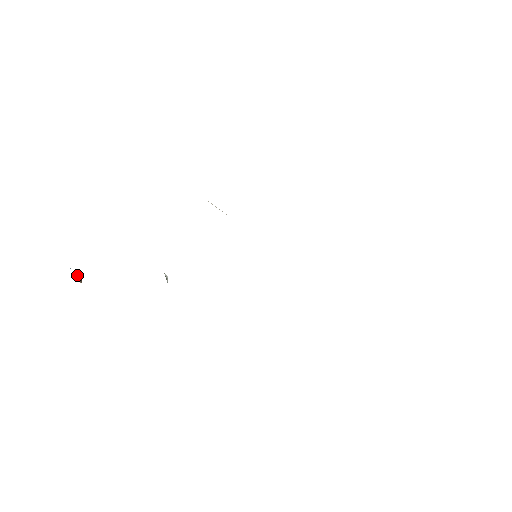
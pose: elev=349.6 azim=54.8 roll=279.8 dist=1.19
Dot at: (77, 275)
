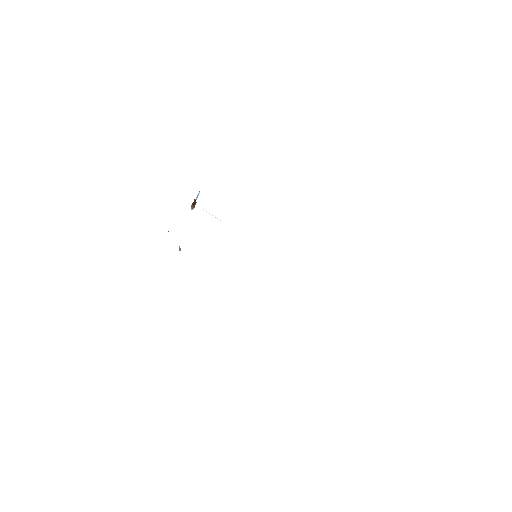
Dot at: (195, 202)
